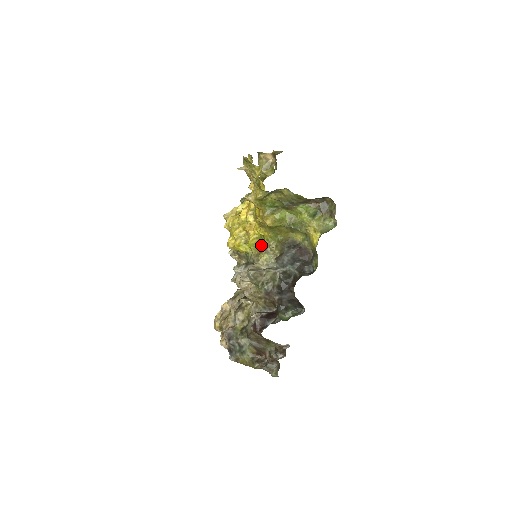
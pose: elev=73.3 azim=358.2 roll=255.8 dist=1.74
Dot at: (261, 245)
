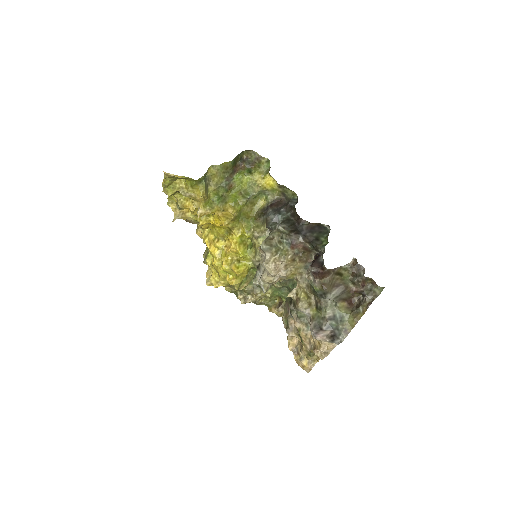
Dot at: (249, 246)
